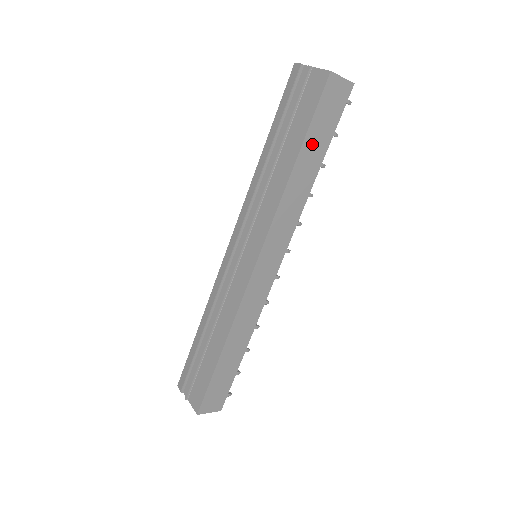
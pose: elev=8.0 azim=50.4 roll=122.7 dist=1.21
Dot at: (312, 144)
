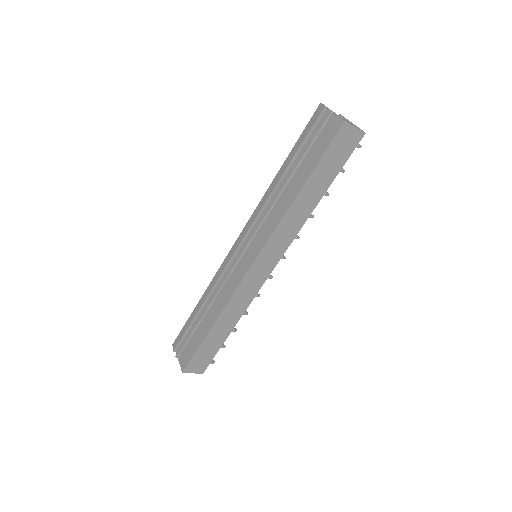
Dot at: (319, 177)
